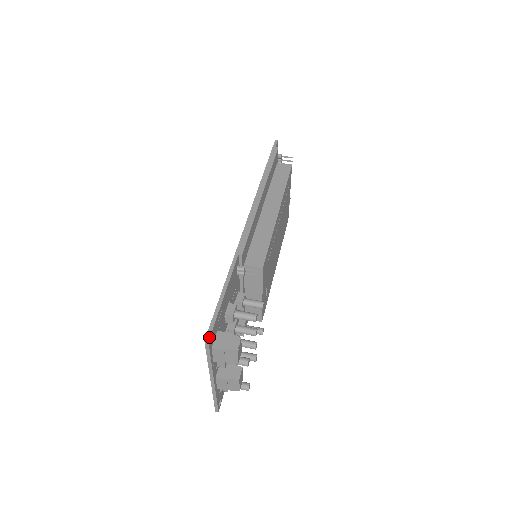
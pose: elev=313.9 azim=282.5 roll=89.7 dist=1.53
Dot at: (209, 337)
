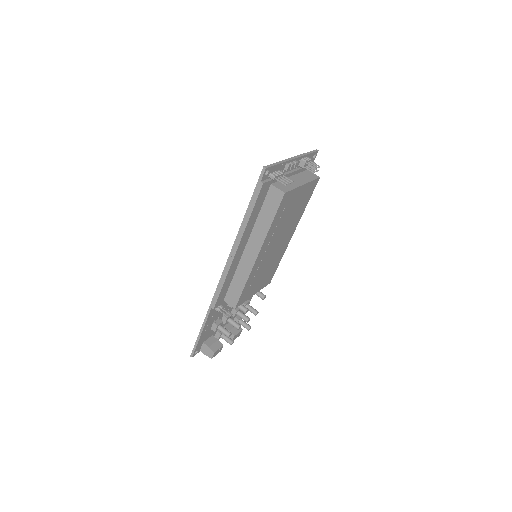
Dot at: (192, 356)
